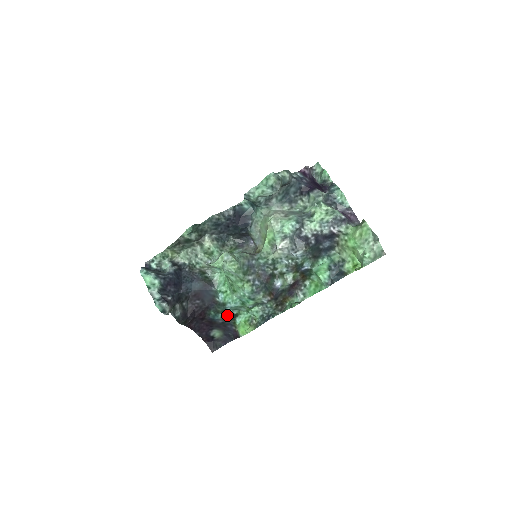
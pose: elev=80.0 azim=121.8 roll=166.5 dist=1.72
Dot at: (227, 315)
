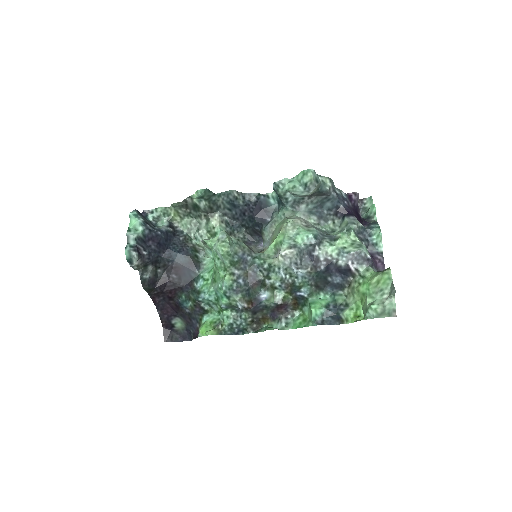
Dot at: (197, 306)
